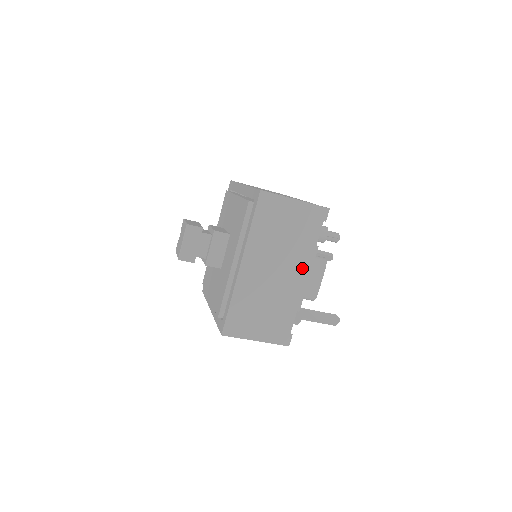
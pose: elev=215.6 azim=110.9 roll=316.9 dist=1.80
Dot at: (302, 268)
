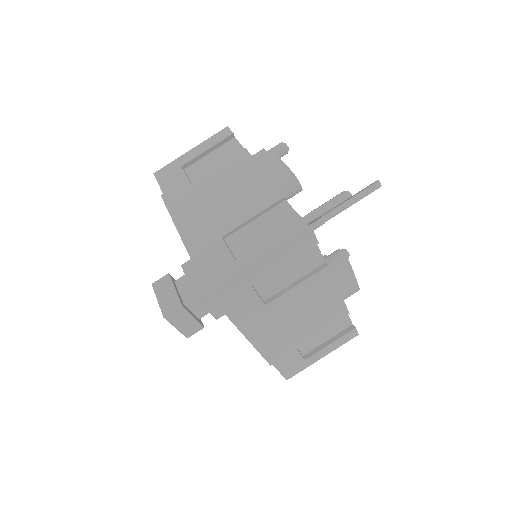
Dot at: (246, 172)
